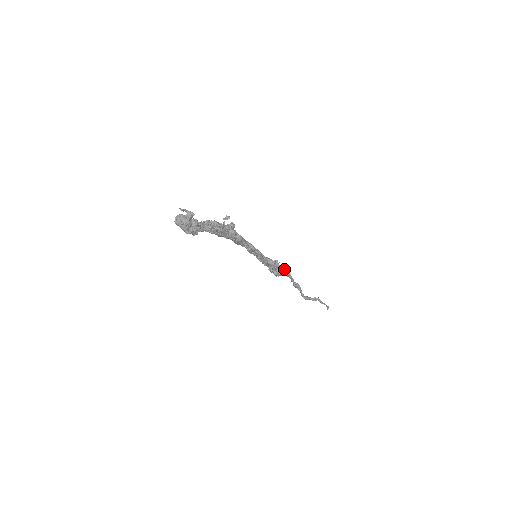
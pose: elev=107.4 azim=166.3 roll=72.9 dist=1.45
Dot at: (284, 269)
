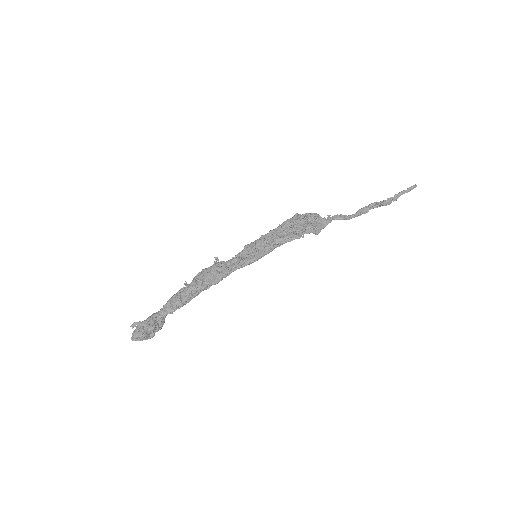
Dot at: (305, 233)
